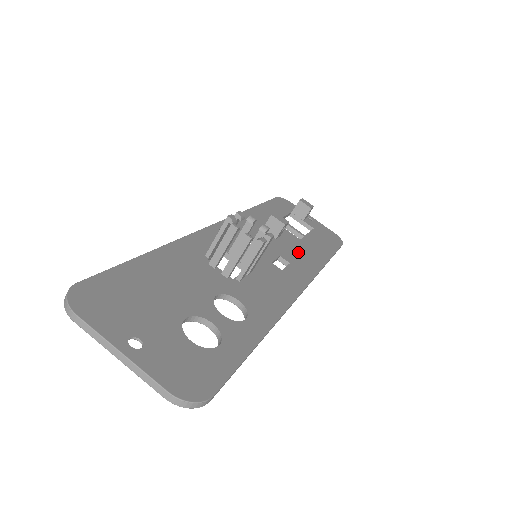
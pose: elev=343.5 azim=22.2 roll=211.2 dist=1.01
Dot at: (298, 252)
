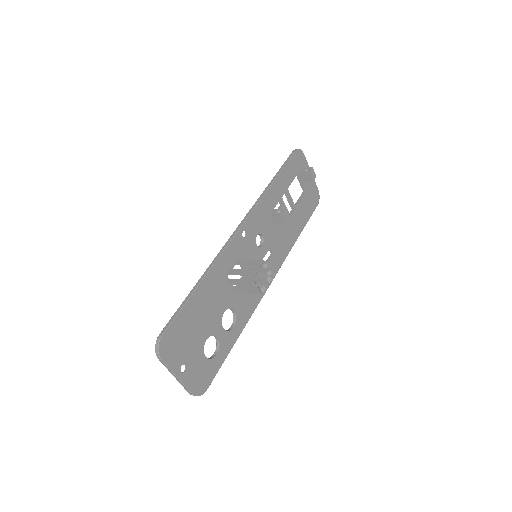
Dot at: (283, 236)
